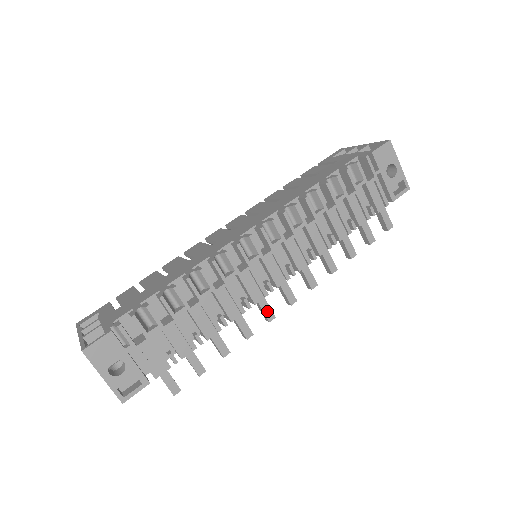
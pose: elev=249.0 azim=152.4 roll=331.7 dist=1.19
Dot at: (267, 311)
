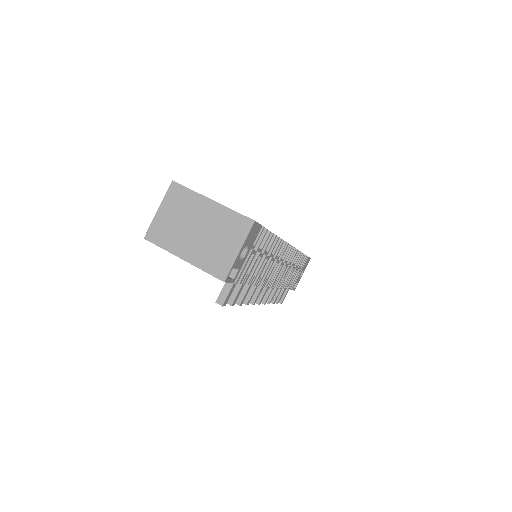
Dot at: occluded
